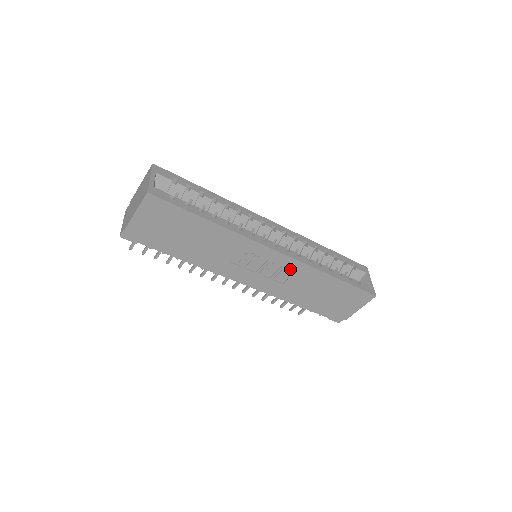
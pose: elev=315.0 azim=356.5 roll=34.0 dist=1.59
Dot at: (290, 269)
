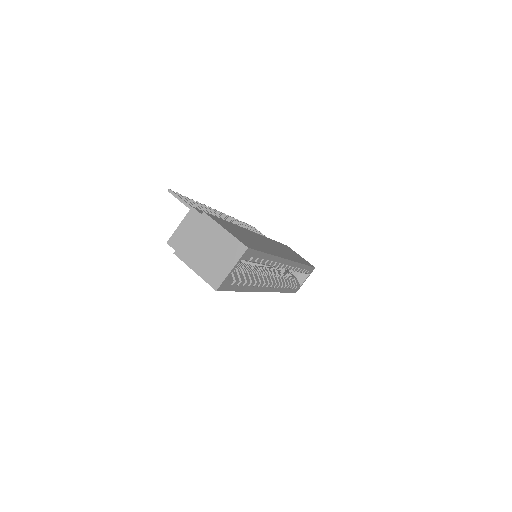
Dot at: occluded
